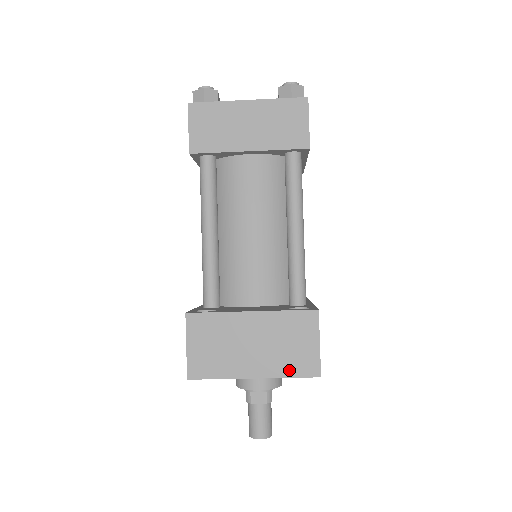
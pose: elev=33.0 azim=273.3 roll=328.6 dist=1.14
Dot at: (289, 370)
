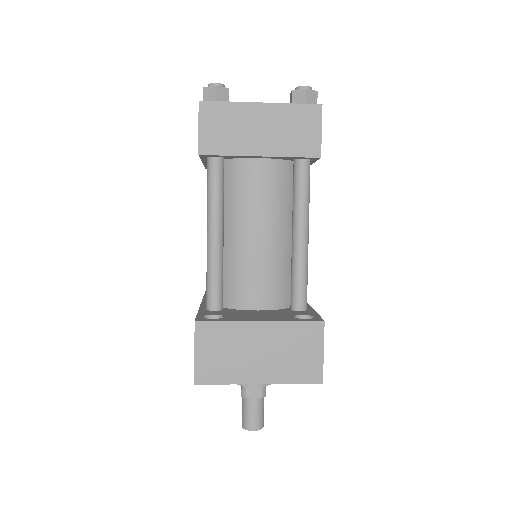
Dot at: (293, 377)
